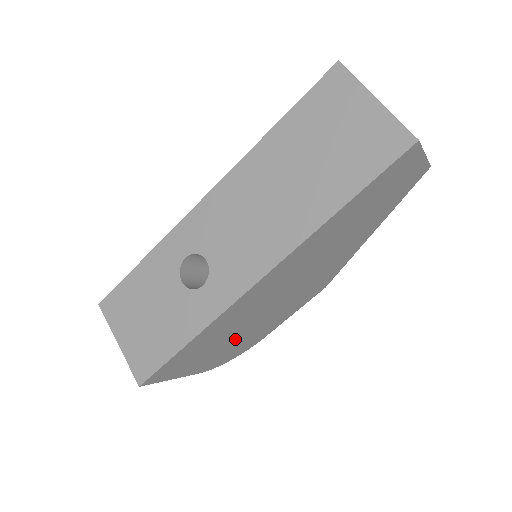
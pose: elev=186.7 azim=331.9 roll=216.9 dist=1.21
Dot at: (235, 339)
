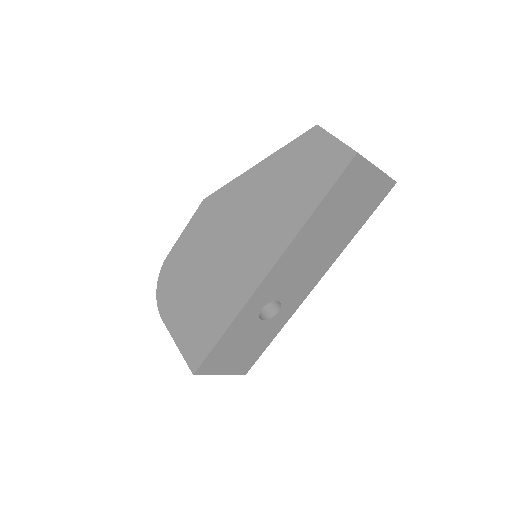
Dot at: occluded
